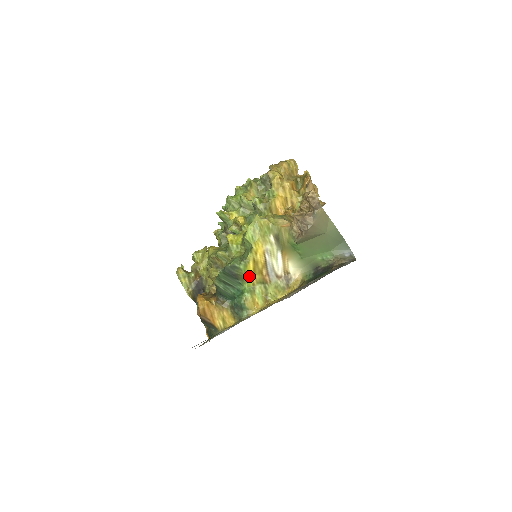
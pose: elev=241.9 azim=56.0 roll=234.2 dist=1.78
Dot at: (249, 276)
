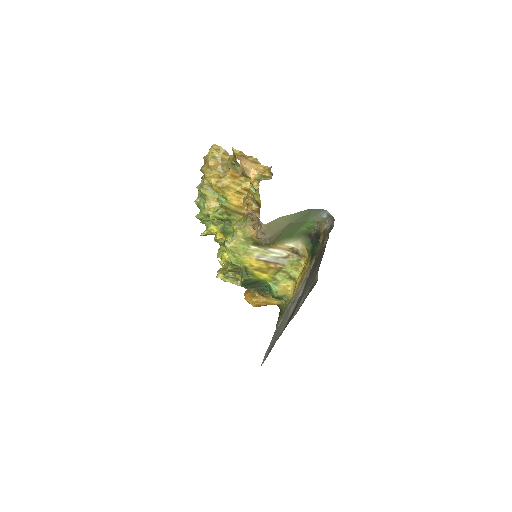
Dot at: (263, 277)
